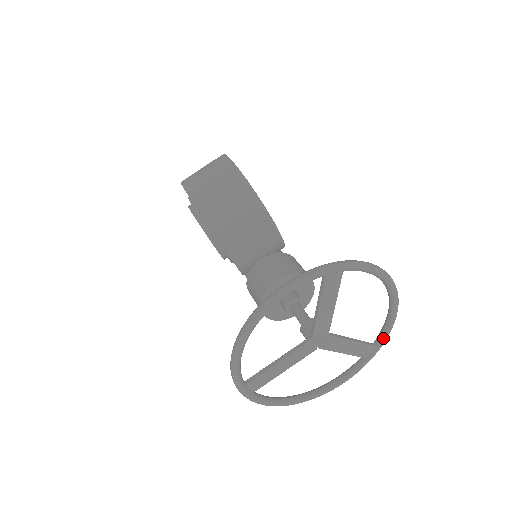
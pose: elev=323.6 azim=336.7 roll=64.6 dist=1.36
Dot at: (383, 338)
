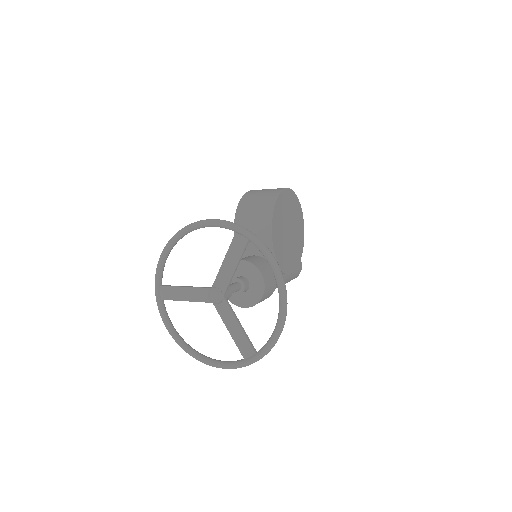
Dot at: (263, 349)
